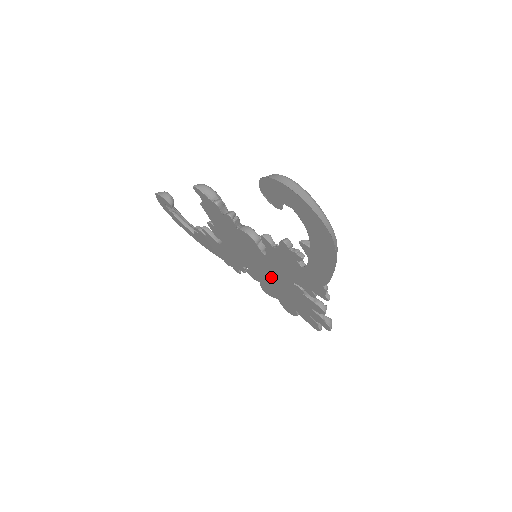
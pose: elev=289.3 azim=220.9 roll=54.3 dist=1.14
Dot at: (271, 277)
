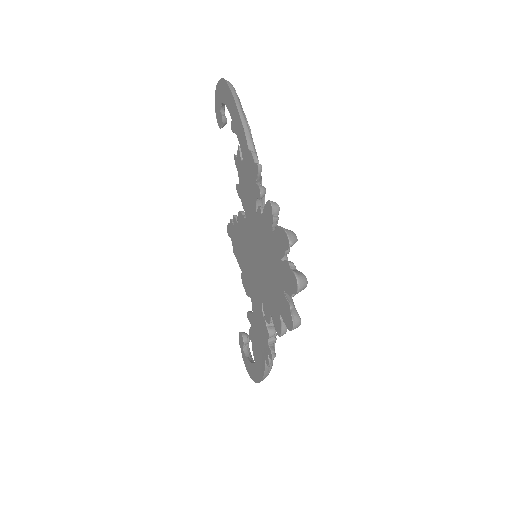
Dot at: (260, 258)
